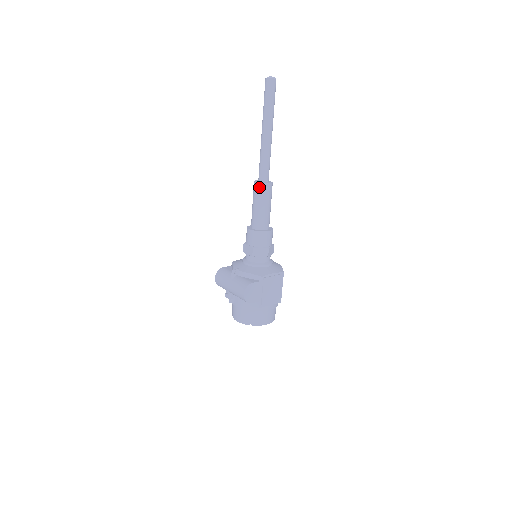
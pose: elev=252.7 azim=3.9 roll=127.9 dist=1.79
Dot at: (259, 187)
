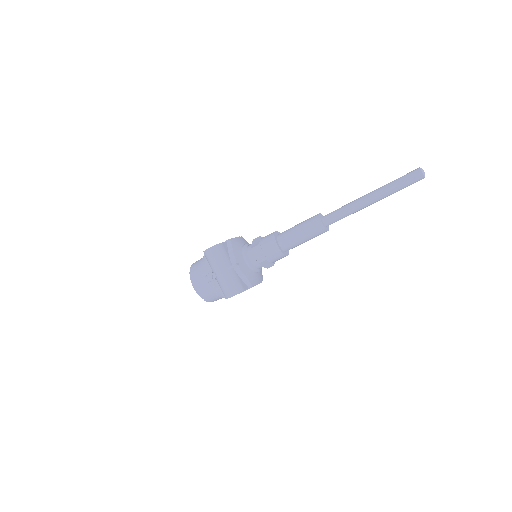
Dot at: (320, 229)
